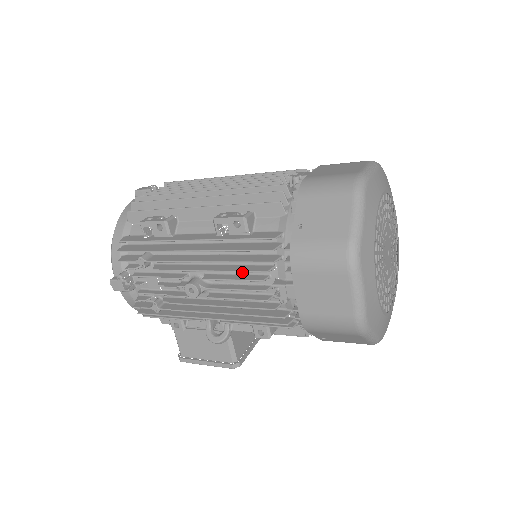
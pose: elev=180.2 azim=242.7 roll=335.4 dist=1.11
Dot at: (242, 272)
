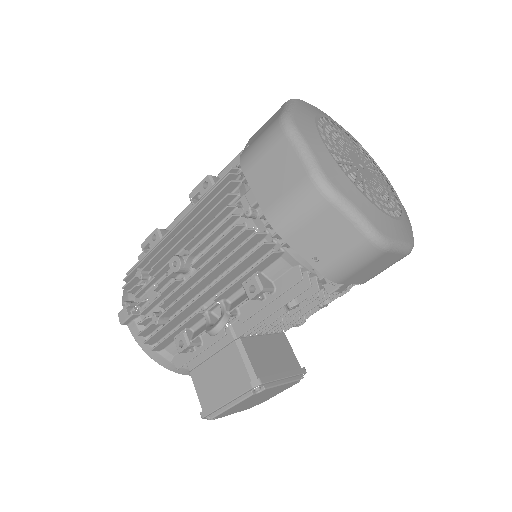
Dot at: (210, 212)
